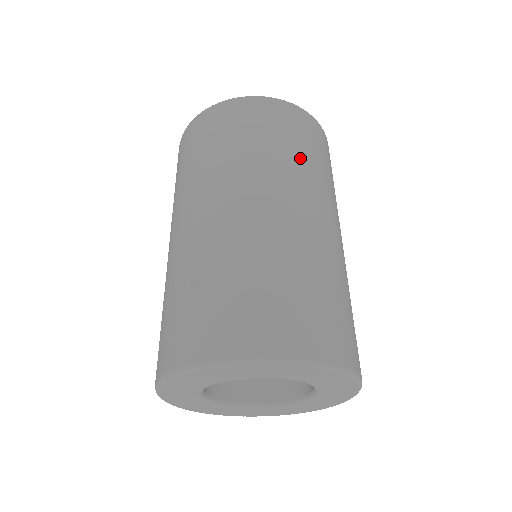
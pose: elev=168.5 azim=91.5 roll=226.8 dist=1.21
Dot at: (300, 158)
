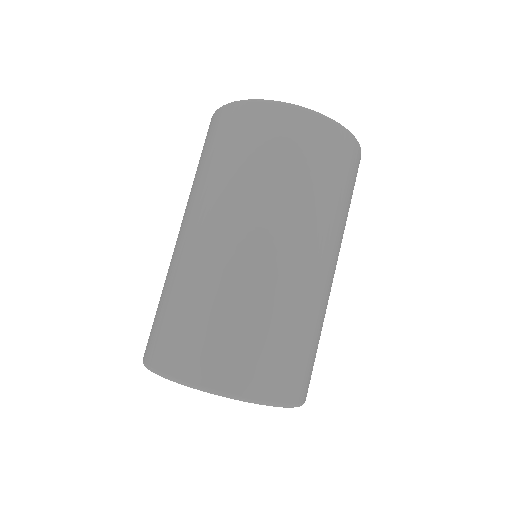
Dot at: (243, 173)
